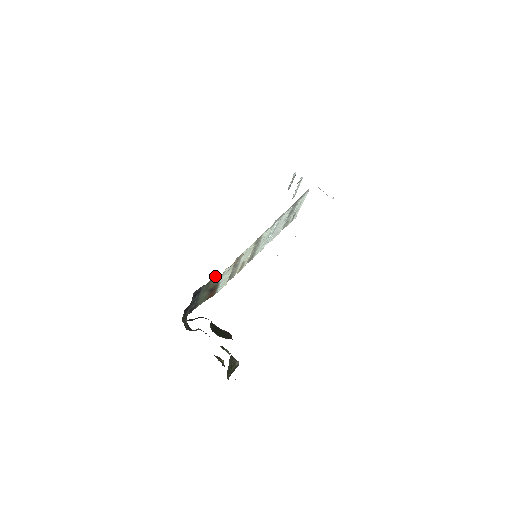
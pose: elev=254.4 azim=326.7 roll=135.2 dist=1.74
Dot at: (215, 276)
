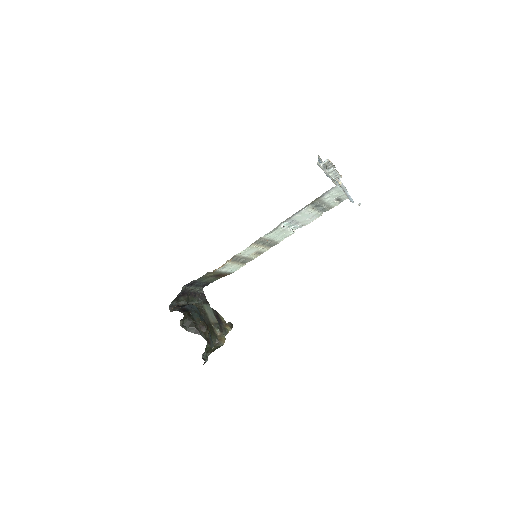
Dot at: (208, 272)
